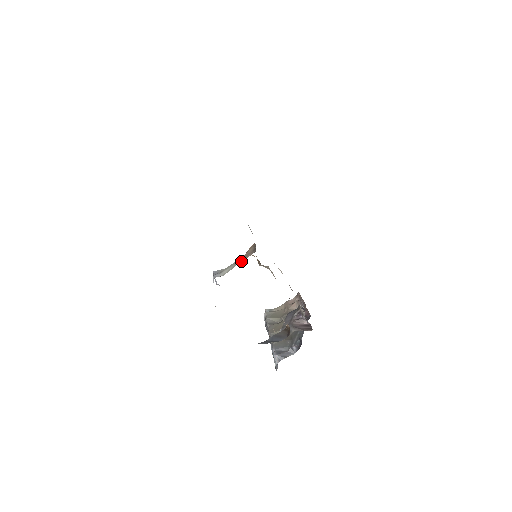
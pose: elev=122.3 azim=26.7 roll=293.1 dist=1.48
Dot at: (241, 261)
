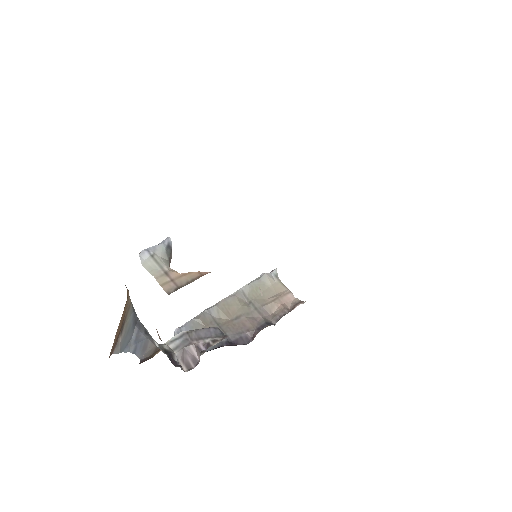
Dot at: (158, 280)
